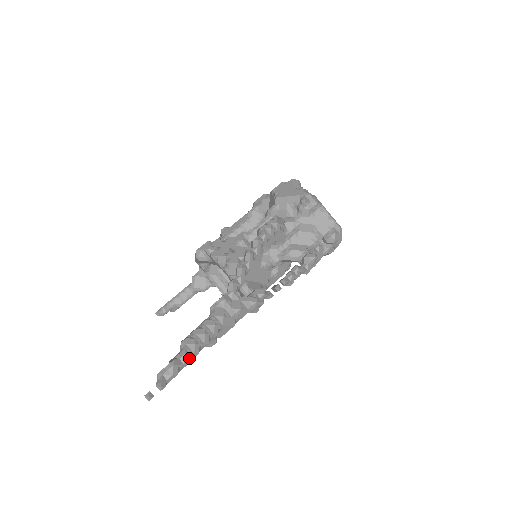
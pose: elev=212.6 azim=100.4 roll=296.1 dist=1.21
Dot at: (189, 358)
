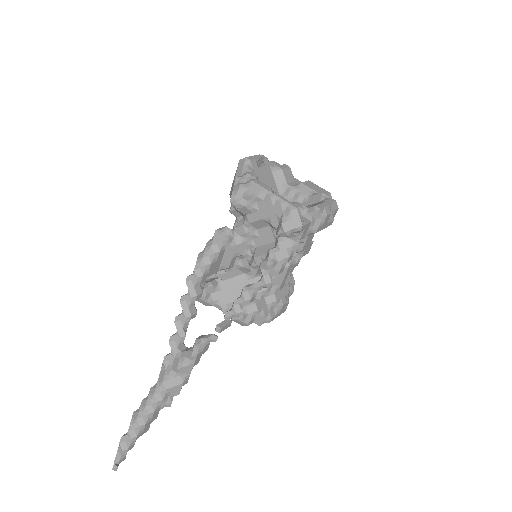
Dot at: (136, 432)
